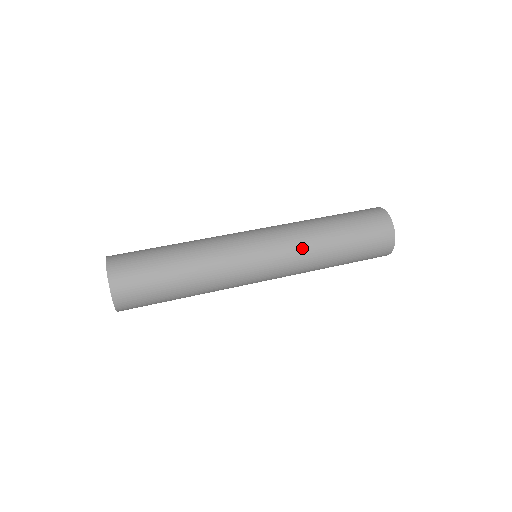
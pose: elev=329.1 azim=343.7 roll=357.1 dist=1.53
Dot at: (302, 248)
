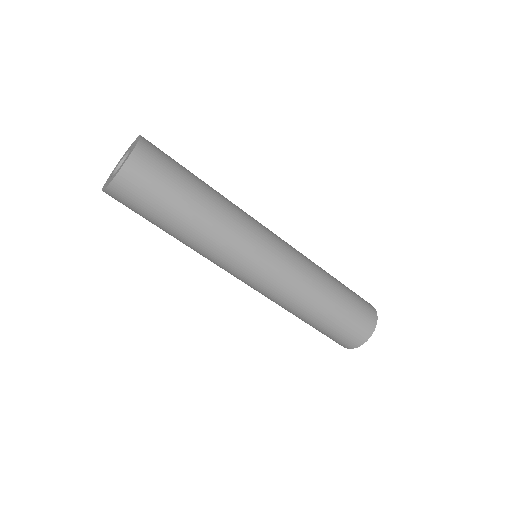
Dot at: (297, 289)
